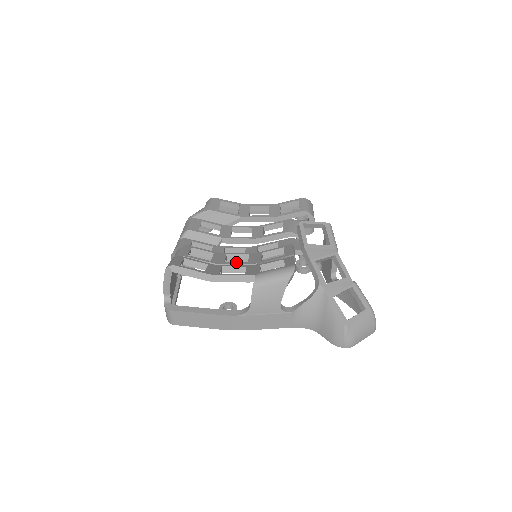
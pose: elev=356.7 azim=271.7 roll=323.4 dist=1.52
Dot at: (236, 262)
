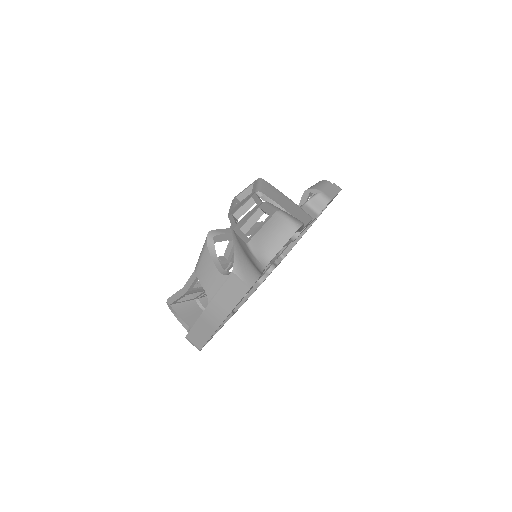
Dot at: occluded
